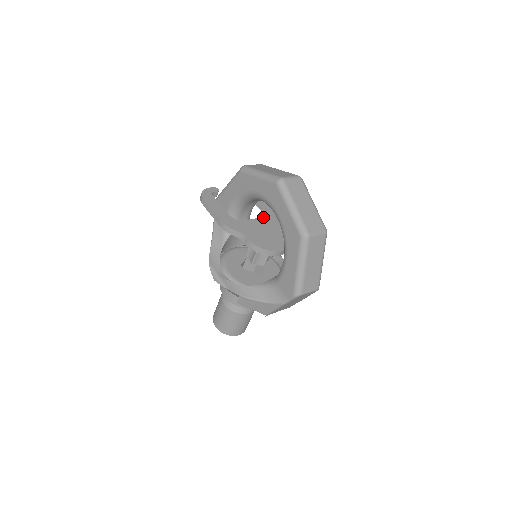
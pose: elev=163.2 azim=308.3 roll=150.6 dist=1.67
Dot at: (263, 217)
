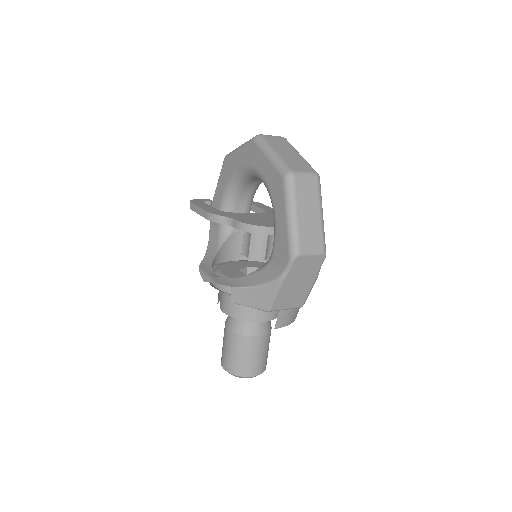
Dot at: occluded
